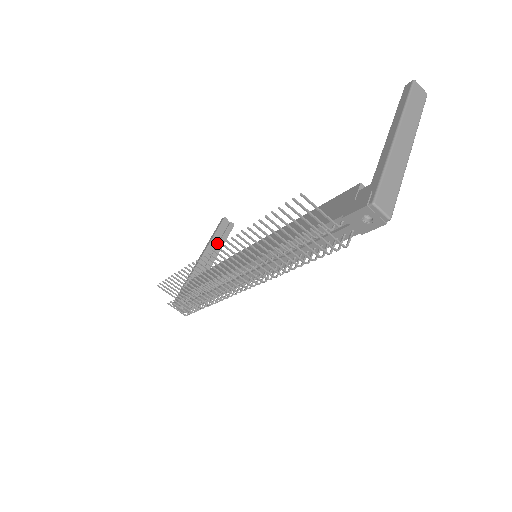
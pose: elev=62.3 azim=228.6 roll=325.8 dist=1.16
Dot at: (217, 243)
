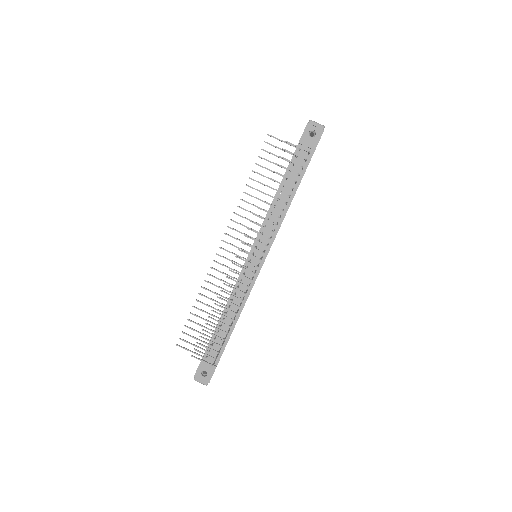
Dot at: occluded
